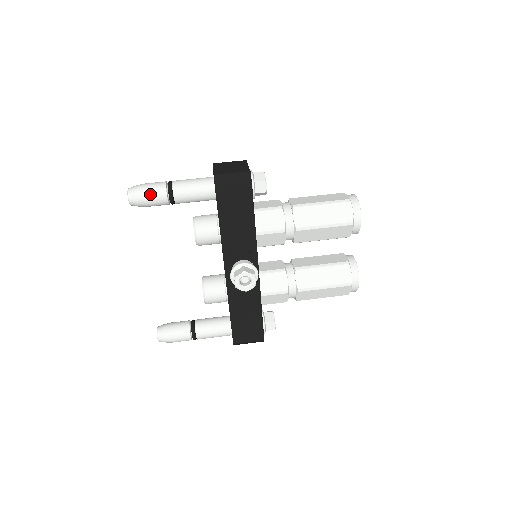
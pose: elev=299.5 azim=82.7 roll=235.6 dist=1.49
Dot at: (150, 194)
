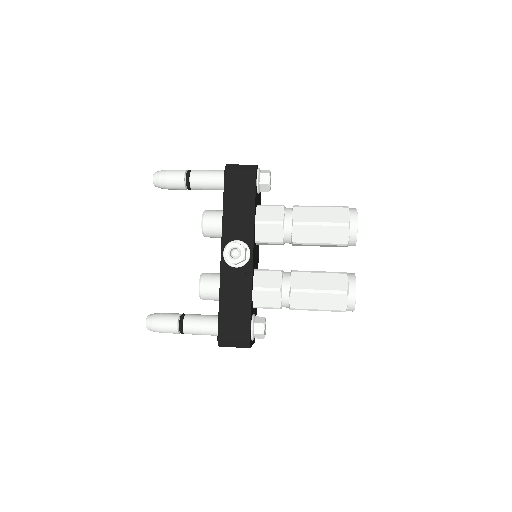
Dot at: (171, 174)
